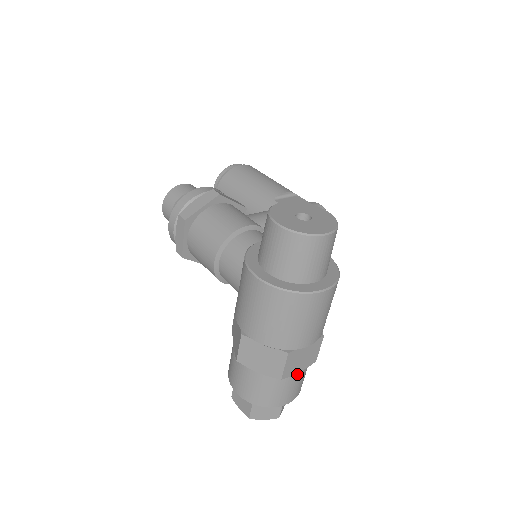
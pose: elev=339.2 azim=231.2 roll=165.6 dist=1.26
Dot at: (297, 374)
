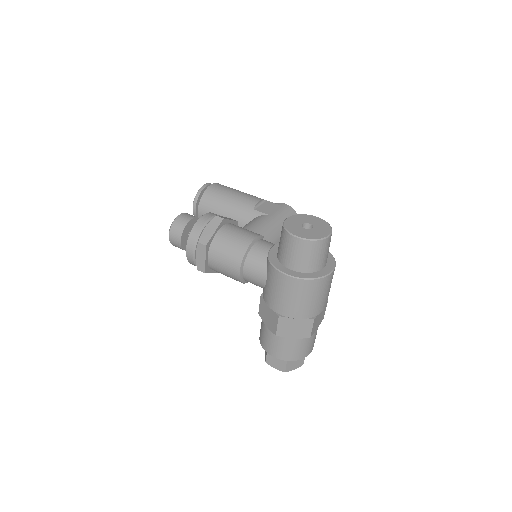
Dot at: (316, 331)
